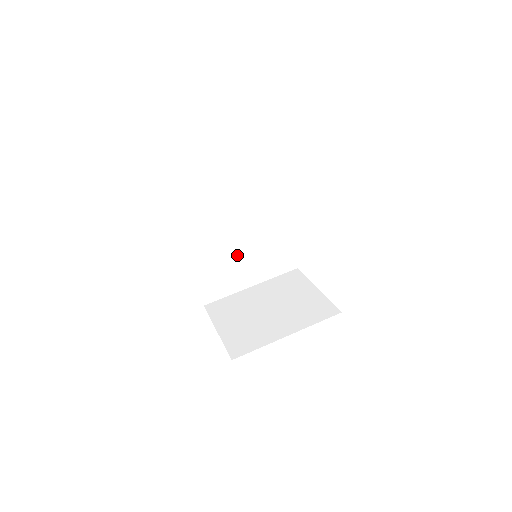
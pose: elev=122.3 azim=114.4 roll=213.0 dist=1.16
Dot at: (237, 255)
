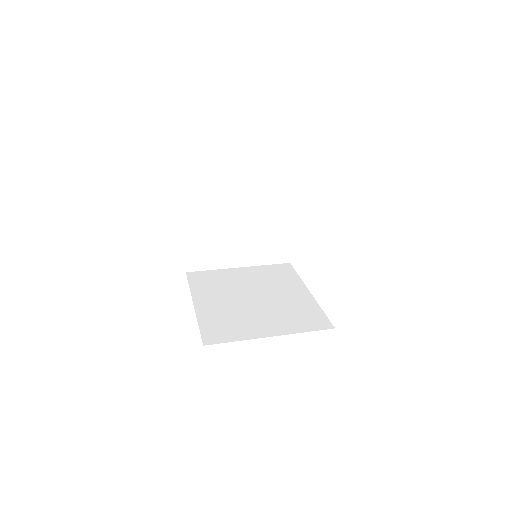
Dot at: (251, 309)
